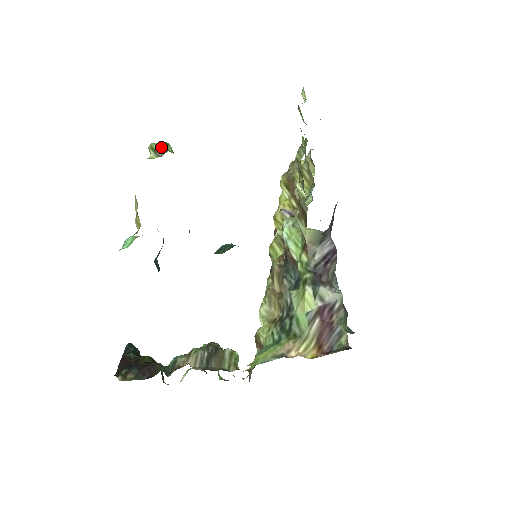
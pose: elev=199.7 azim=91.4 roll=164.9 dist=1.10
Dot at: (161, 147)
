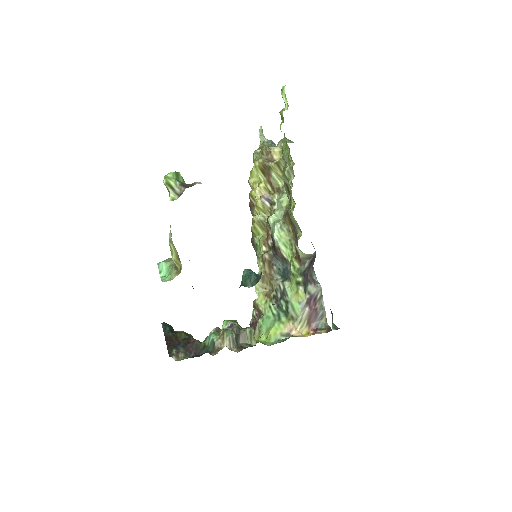
Dot at: (175, 181)
